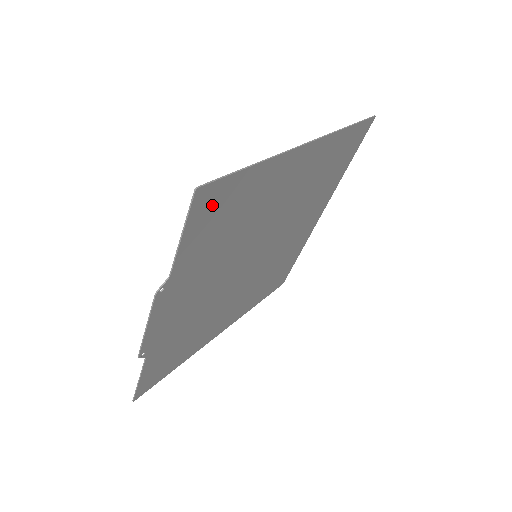
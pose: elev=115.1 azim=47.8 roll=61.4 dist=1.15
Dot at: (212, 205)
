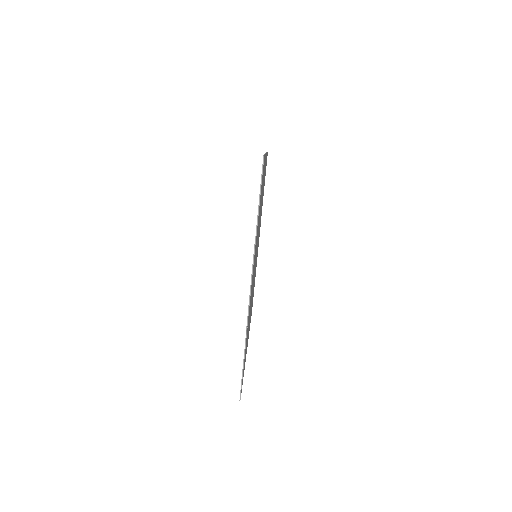
Dot at: occluded
